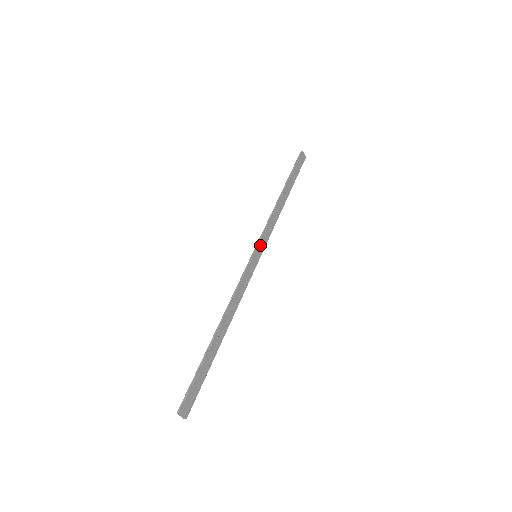
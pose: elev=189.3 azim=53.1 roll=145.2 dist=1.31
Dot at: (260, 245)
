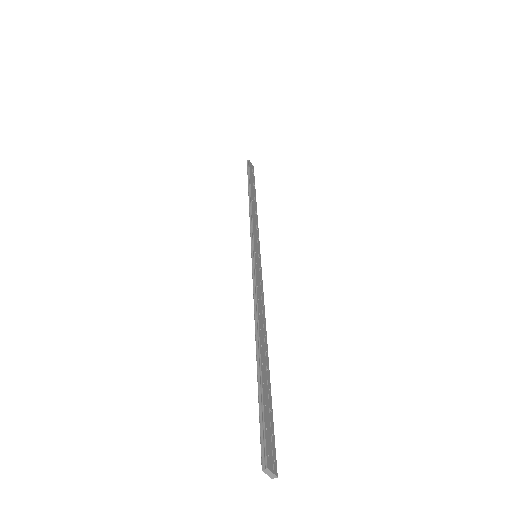
Dot at: (255, 244)
